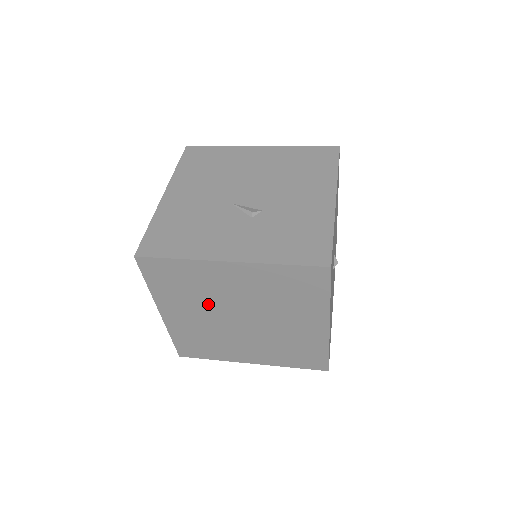
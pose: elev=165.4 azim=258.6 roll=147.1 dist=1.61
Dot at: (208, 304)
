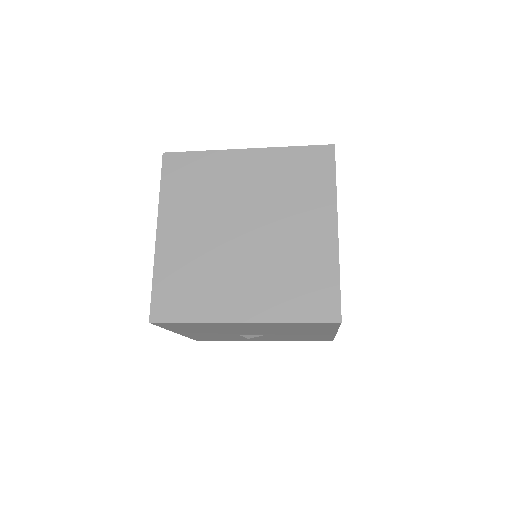
Dot at: (214, 210)
